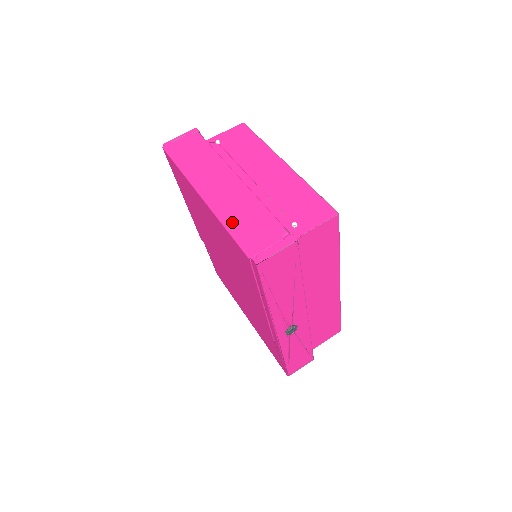
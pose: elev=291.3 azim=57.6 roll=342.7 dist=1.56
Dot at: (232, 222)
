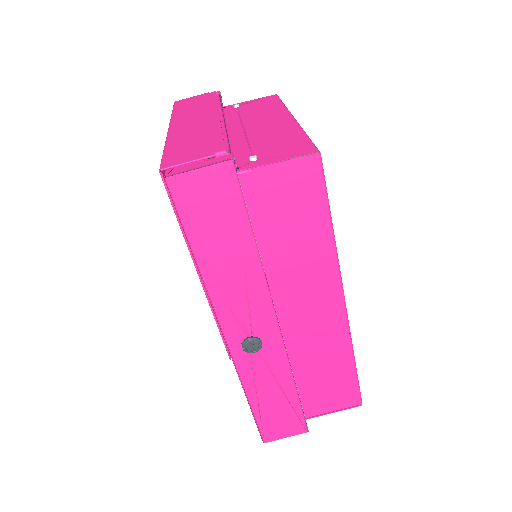
Dot at: (175, 143)
